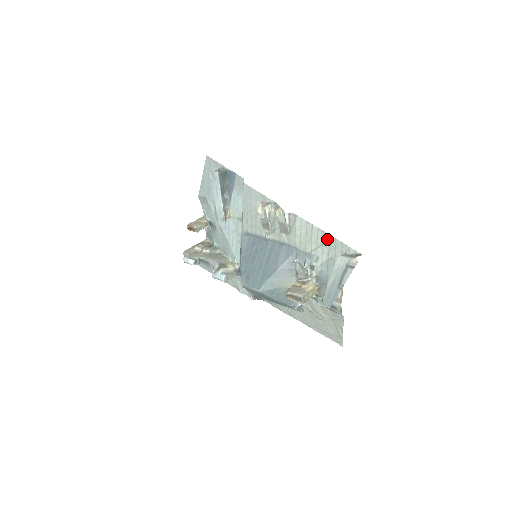
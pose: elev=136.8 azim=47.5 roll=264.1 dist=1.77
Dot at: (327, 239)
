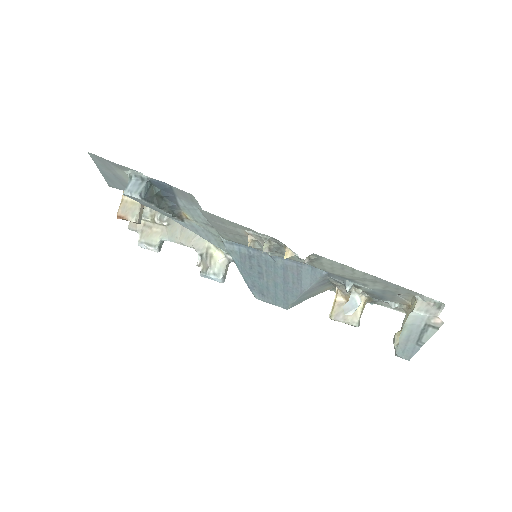
Dot at: (382, 282)
